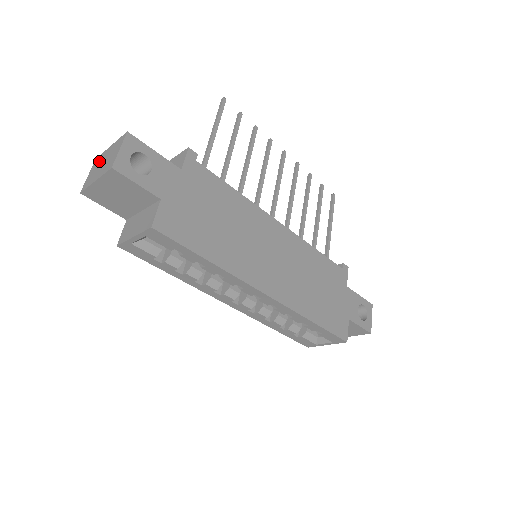
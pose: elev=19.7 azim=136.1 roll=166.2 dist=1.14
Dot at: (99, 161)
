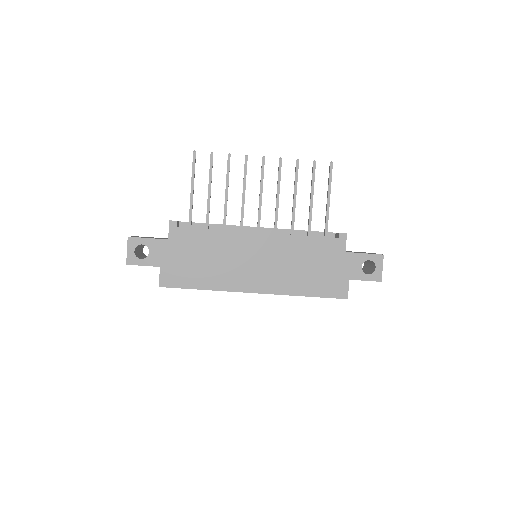
Dot at: occluded
